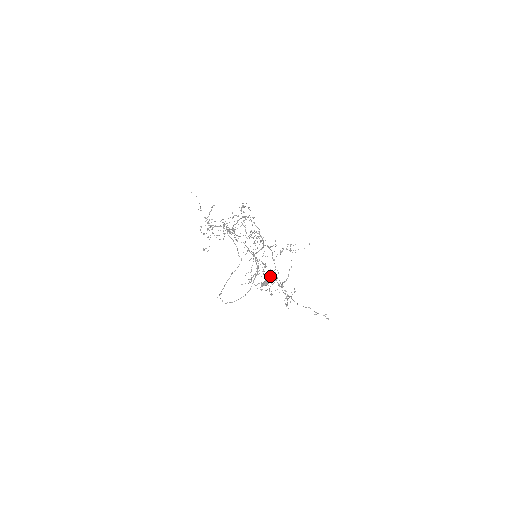
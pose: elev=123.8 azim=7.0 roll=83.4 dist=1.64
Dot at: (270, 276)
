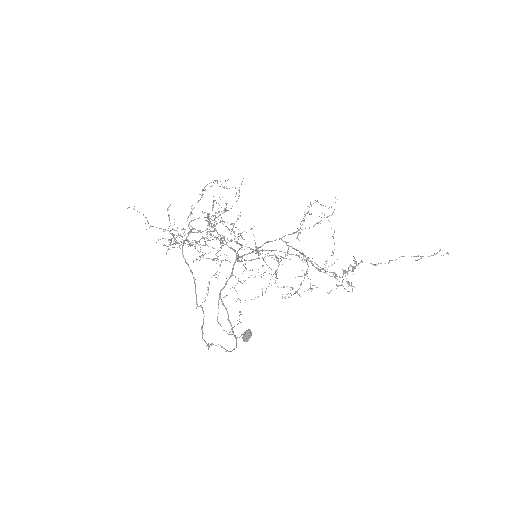
Dot at: (302, 260)
